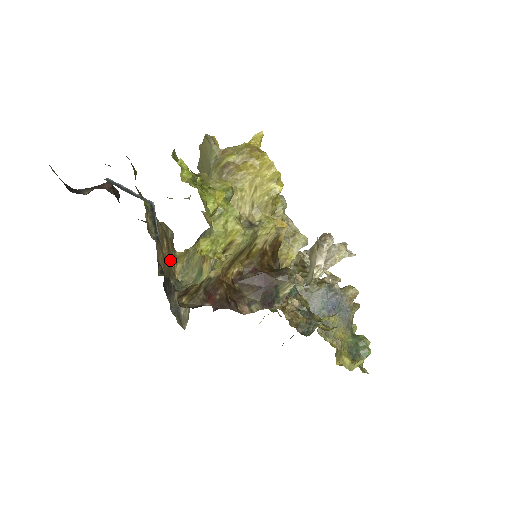
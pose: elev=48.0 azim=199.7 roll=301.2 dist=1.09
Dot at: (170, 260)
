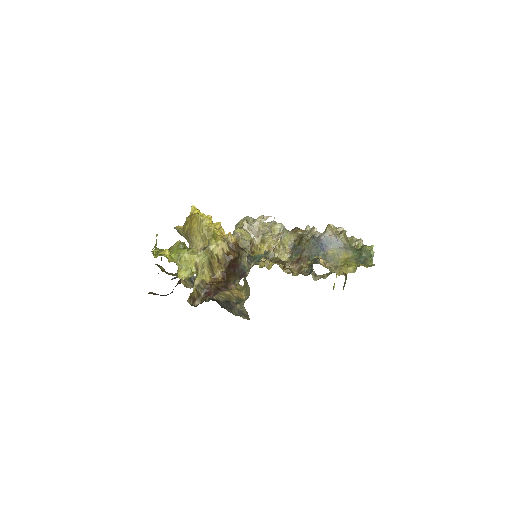
Dot at: (229, 292)
